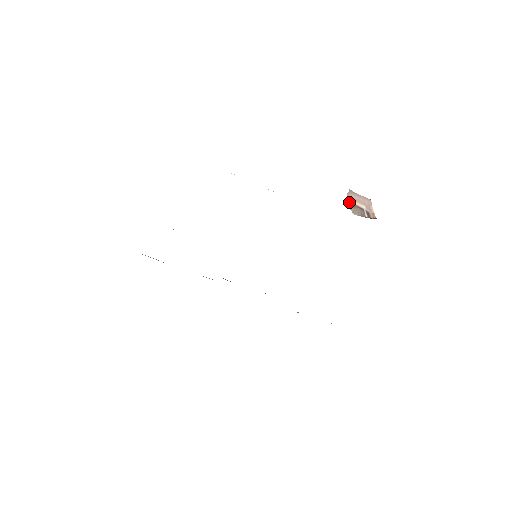
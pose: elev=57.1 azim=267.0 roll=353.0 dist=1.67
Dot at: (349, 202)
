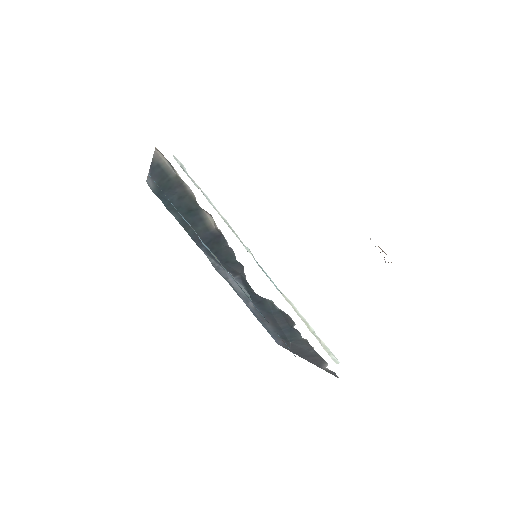
Dot at: occluded
